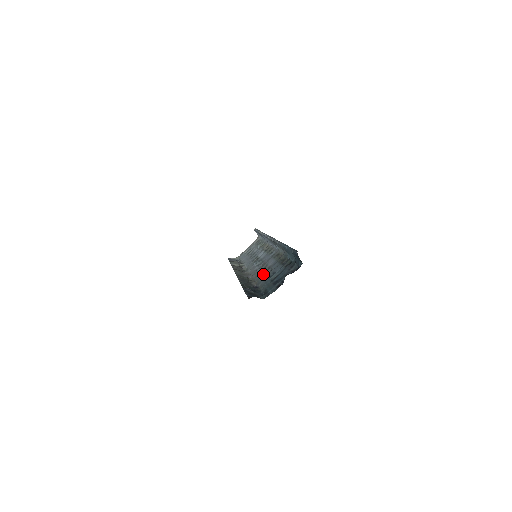
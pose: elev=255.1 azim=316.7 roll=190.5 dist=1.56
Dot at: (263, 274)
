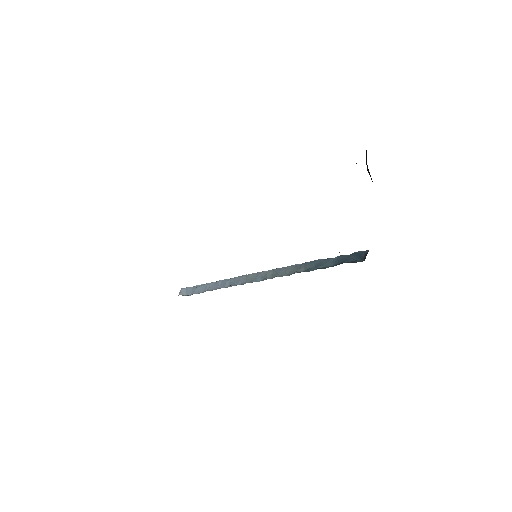
Dot at: occluded
